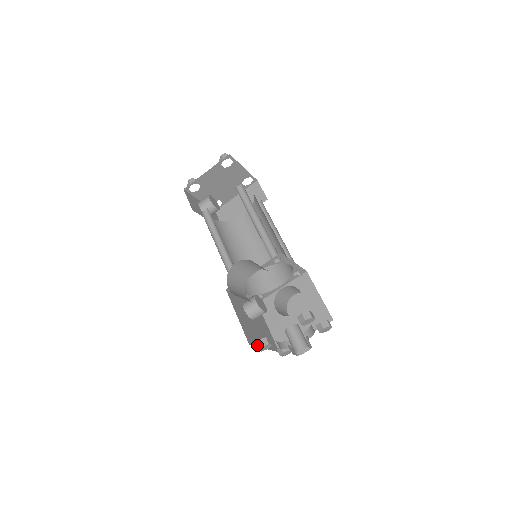
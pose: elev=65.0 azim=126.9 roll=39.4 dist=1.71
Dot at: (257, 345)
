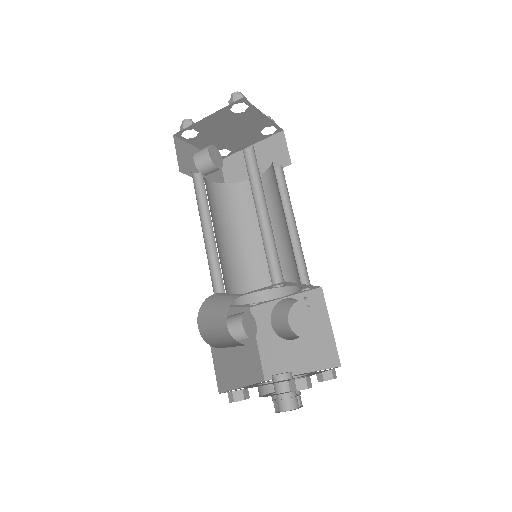
Dot at: (229, 396)
